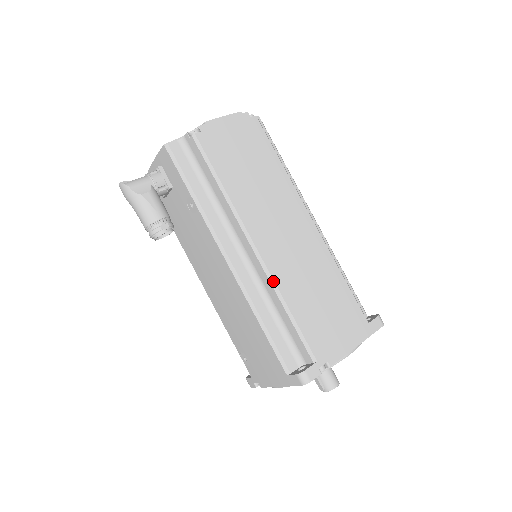
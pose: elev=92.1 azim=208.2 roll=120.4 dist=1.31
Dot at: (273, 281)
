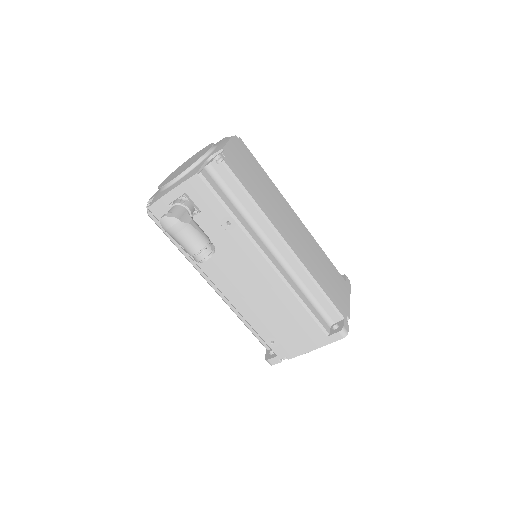
Dot at: (306, 269)
